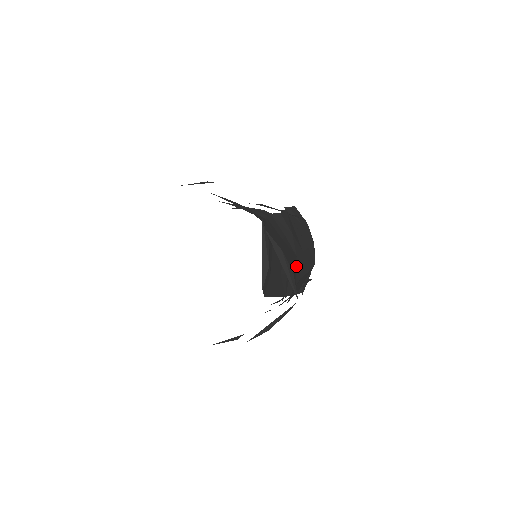
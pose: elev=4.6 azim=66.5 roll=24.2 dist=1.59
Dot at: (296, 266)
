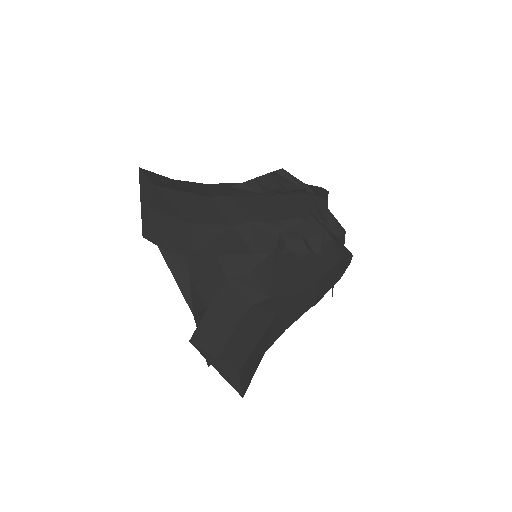
Dot at: (274, 327)
